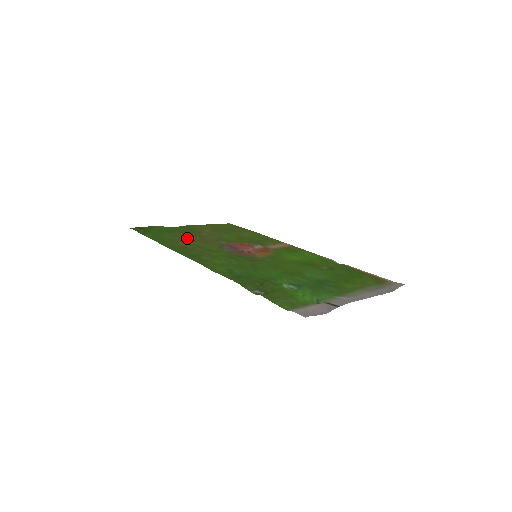
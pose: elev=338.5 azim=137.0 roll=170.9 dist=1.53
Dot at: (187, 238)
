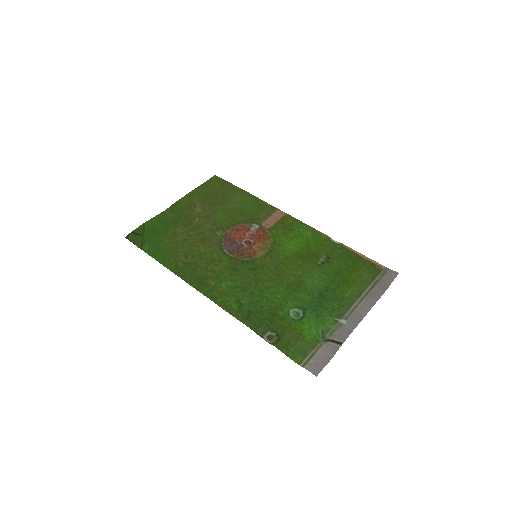
Dot at: (184, 239)
